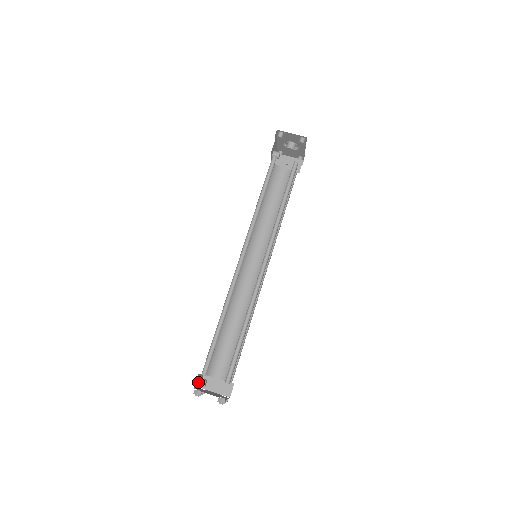
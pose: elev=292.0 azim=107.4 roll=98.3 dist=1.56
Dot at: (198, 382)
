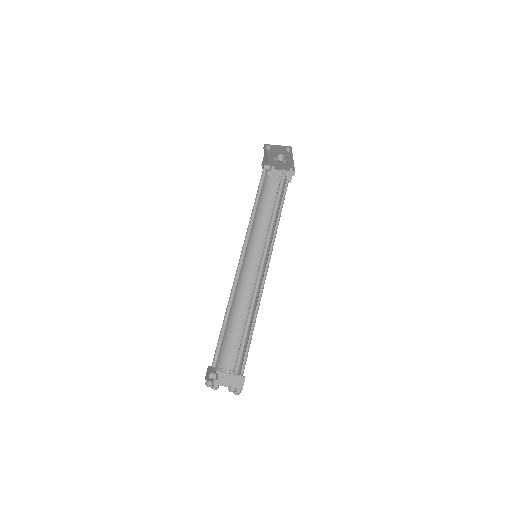
Dot at: (209, 375)
